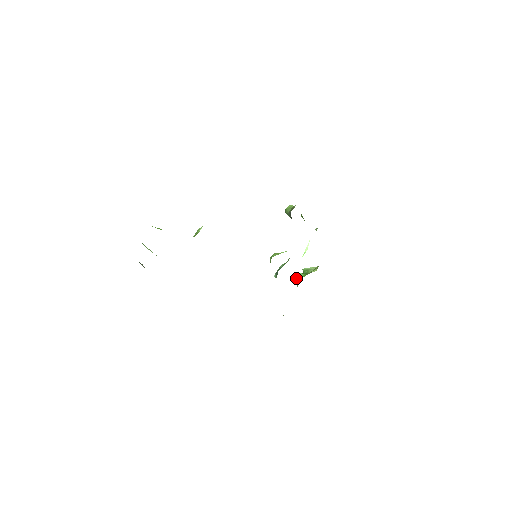
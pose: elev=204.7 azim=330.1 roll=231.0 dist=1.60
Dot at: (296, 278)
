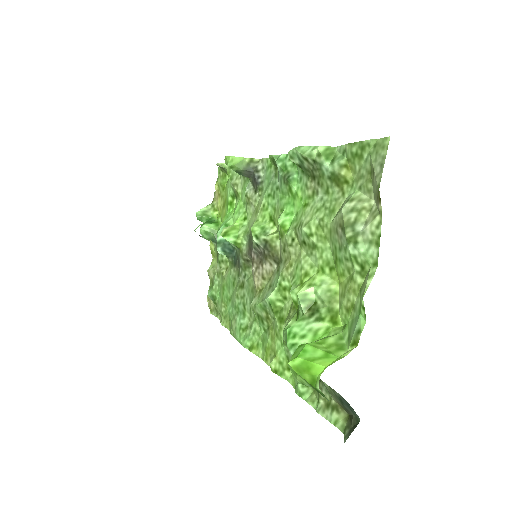
Dot at: (206, 233)
